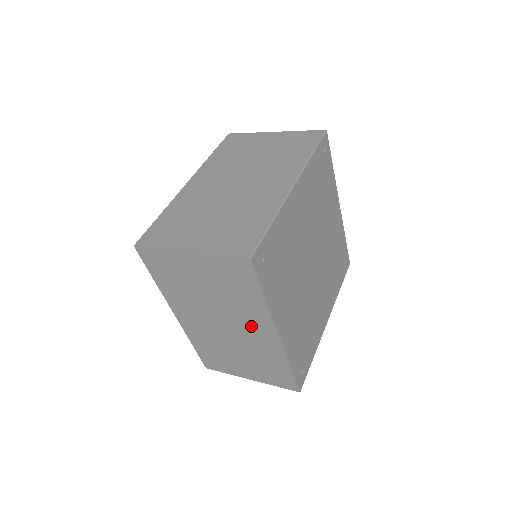
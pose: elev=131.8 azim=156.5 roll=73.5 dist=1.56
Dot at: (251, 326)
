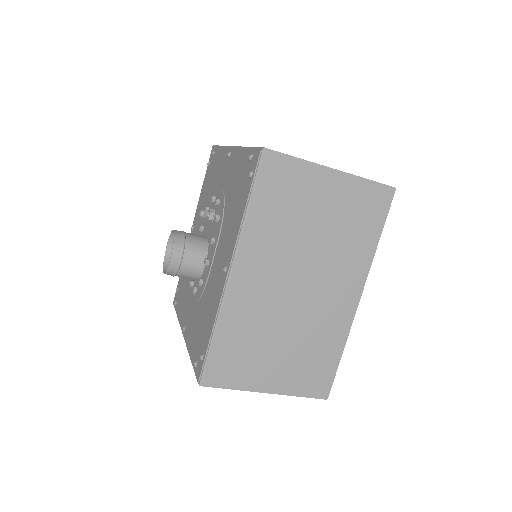
Dot at: (337, 285)
